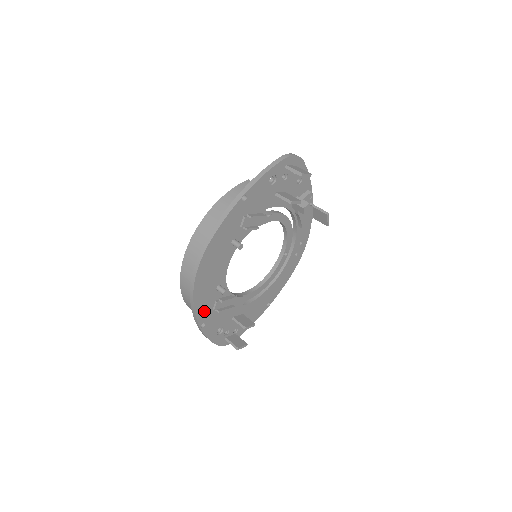
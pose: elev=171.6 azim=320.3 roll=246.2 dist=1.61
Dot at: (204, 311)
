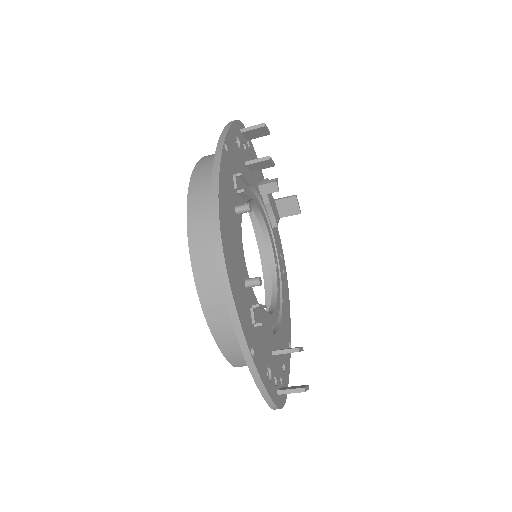
Dot at: (246, 323)
